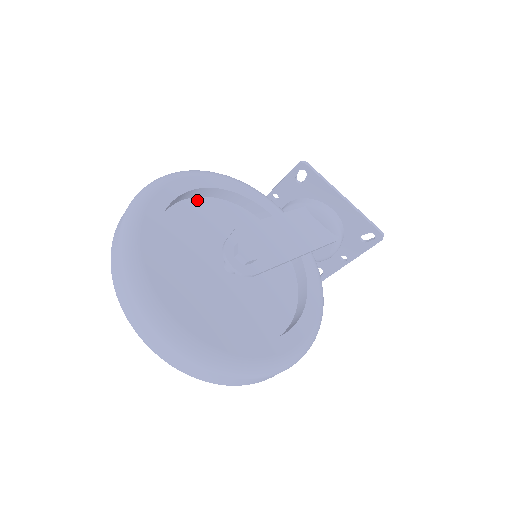
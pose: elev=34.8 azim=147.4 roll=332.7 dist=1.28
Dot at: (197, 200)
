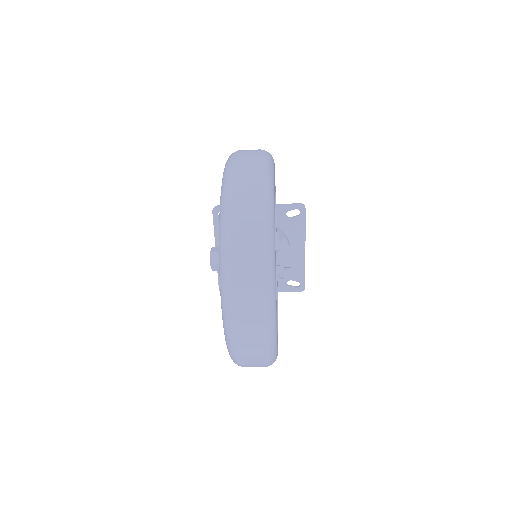
Dot at: occluded
